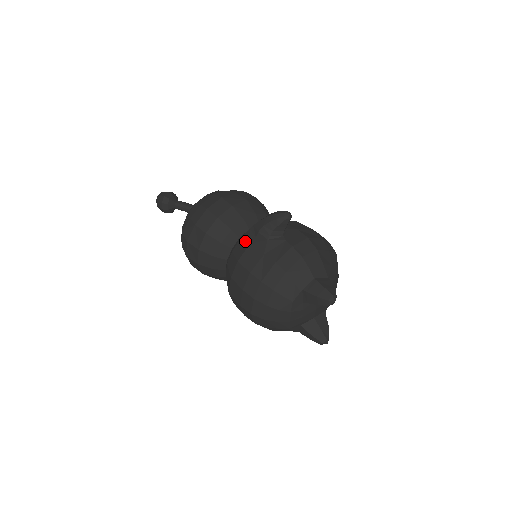
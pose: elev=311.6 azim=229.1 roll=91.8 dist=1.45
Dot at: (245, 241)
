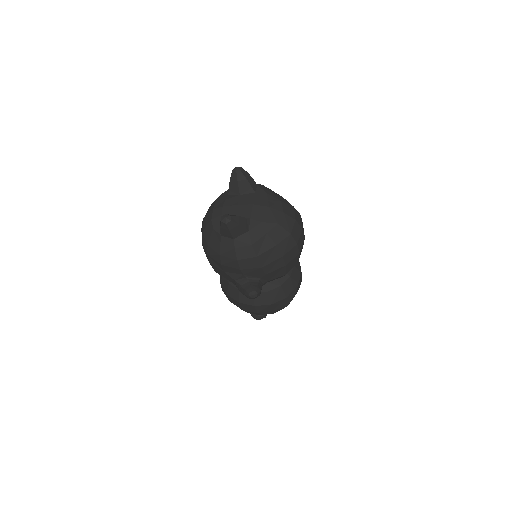
Dot at: occluded
